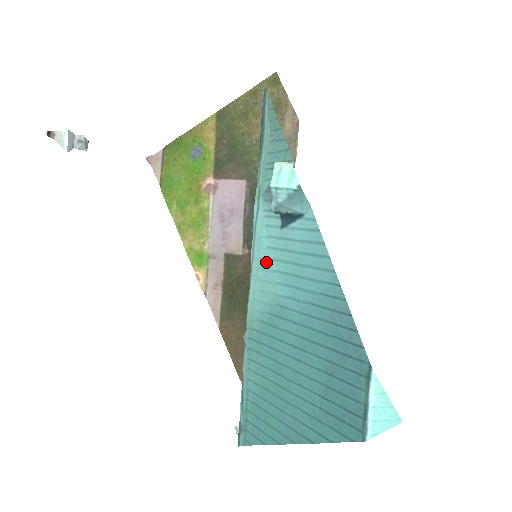
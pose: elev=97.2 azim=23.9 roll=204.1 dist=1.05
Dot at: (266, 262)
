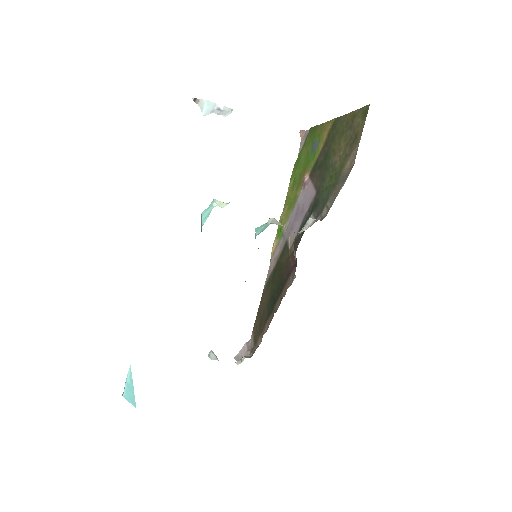
Dot at: occluded
